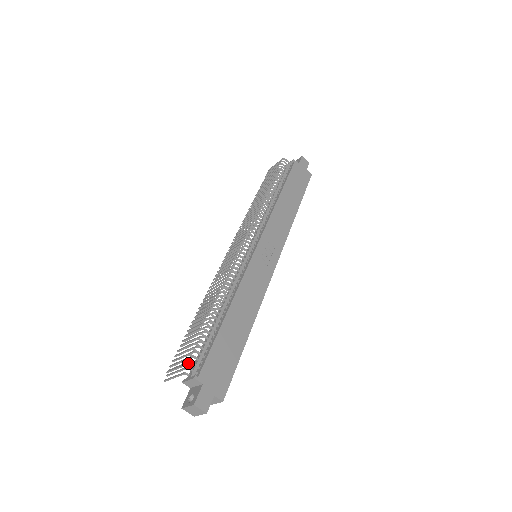
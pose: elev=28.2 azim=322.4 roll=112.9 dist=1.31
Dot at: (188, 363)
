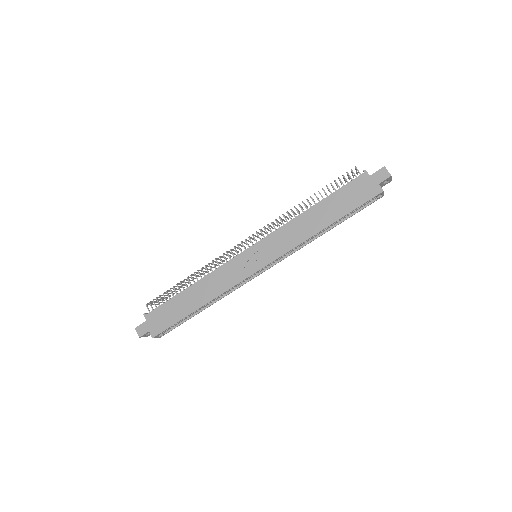
Dot at: occluded
